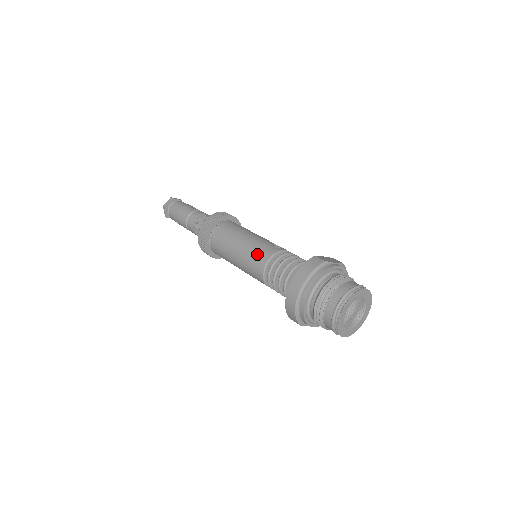
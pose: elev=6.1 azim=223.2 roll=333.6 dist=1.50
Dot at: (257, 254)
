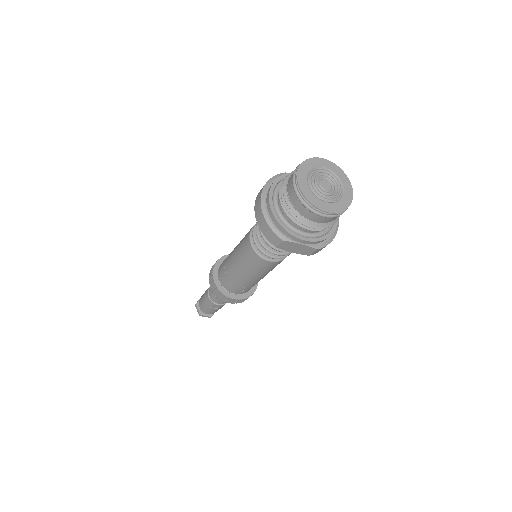
Dot at: (245, 236)
